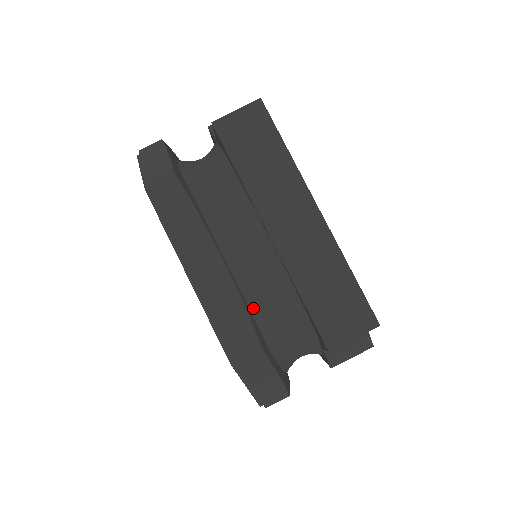
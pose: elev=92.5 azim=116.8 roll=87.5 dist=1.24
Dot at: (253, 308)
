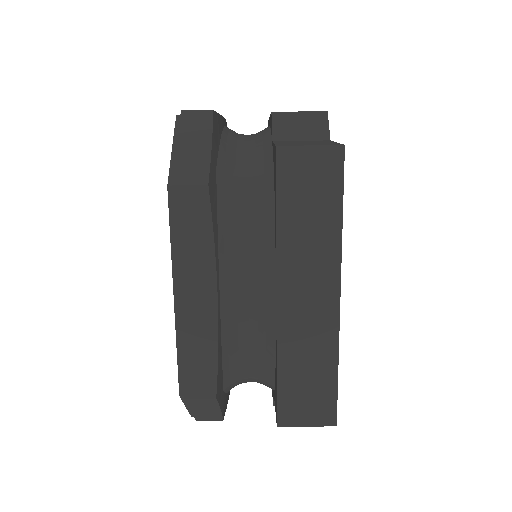
Dot at: (226, 350)
